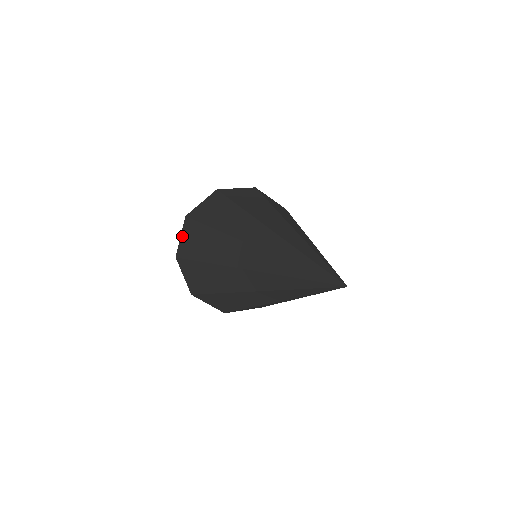
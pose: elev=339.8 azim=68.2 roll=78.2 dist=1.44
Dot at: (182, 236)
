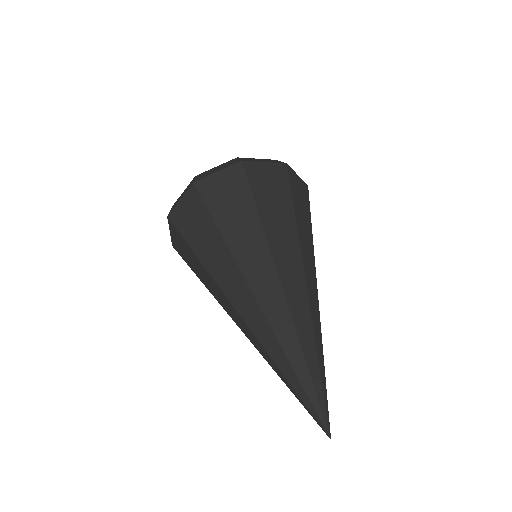
Dot at: (182, 202)
